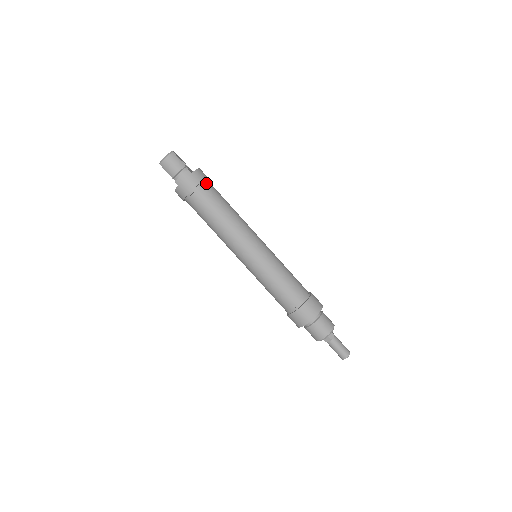
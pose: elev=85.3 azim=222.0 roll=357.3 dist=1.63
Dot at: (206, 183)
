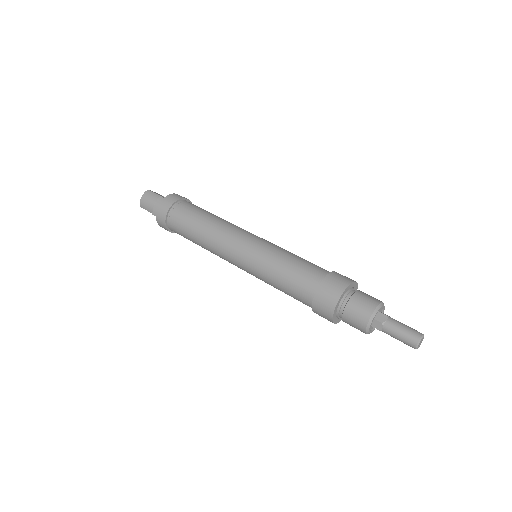
Dot at: (182, 202)
